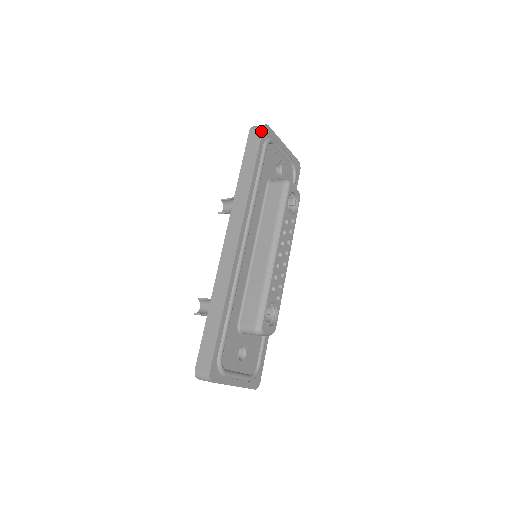
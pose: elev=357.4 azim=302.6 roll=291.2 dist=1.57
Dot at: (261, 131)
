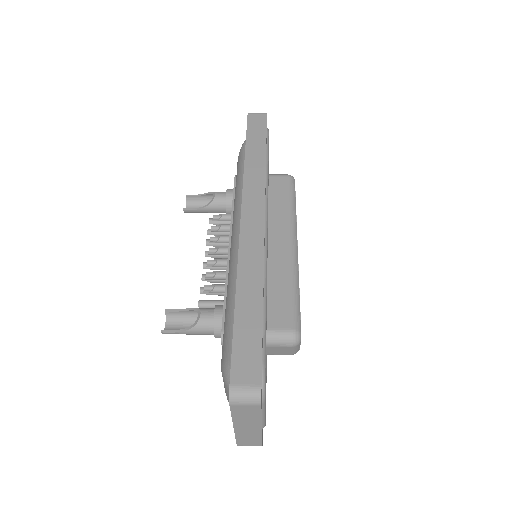
Dot at: (265, 116)
